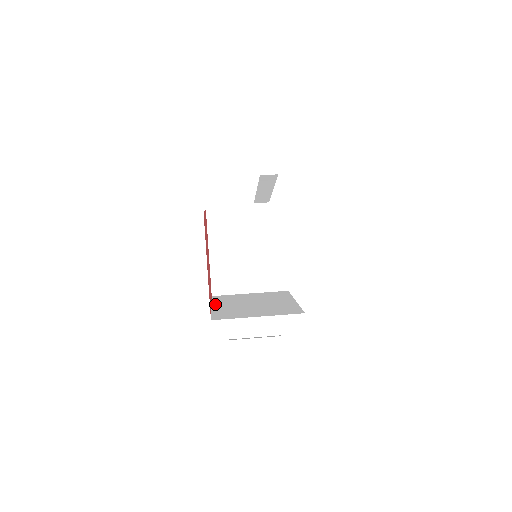
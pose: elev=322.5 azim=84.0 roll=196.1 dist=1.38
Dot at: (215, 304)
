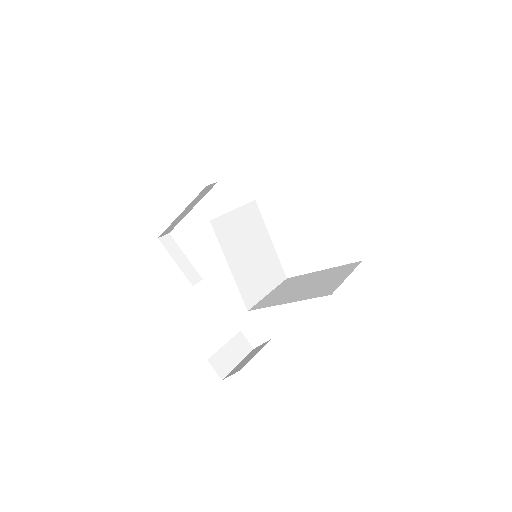
Dot at: (280, 303)
